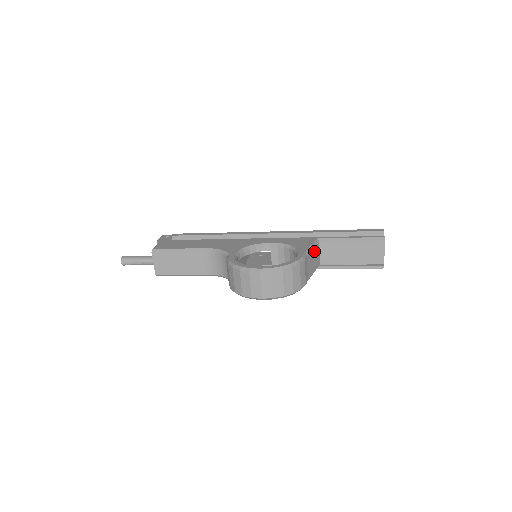
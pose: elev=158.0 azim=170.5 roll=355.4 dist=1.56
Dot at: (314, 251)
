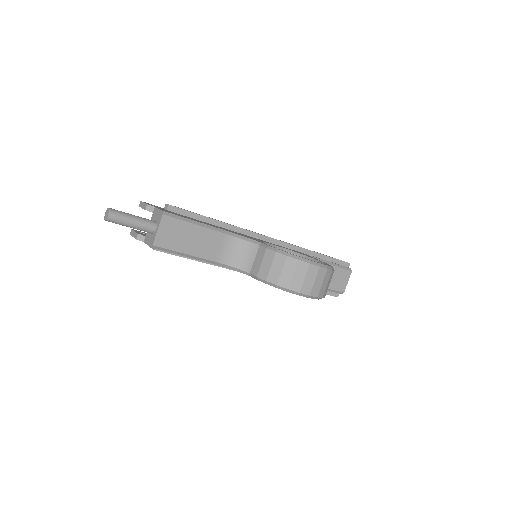
Dot at: occluded
